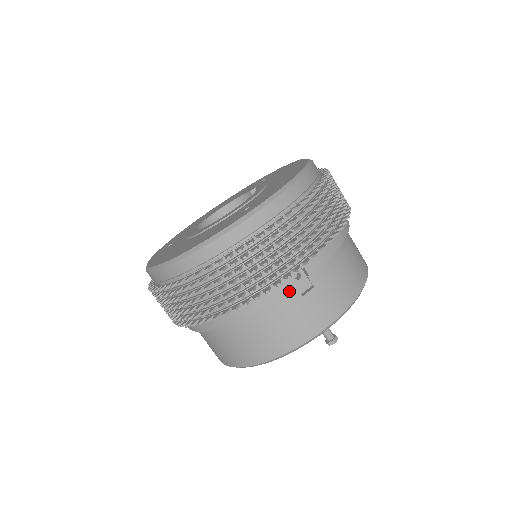
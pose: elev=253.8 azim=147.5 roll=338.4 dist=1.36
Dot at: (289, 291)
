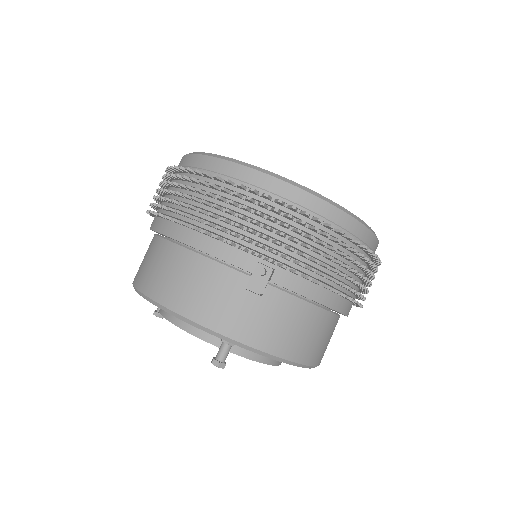
Dot at: (243, 268)
